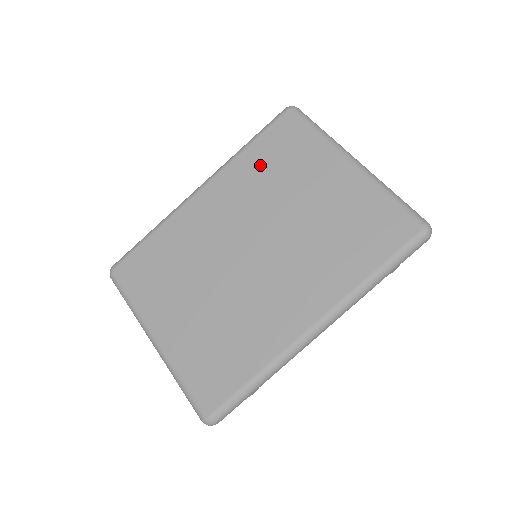
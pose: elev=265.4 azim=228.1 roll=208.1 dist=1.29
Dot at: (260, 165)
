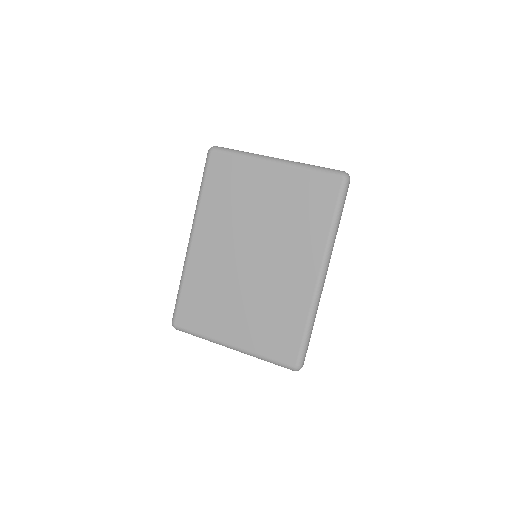
Dot at: (219, 199)
